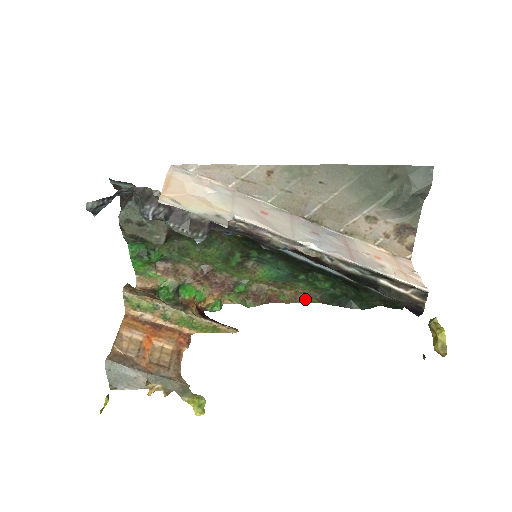
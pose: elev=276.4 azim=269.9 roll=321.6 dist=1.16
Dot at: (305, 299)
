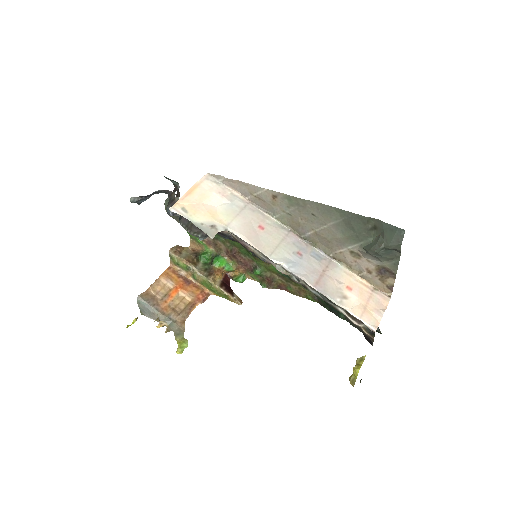
Dot at: (306, 296)
